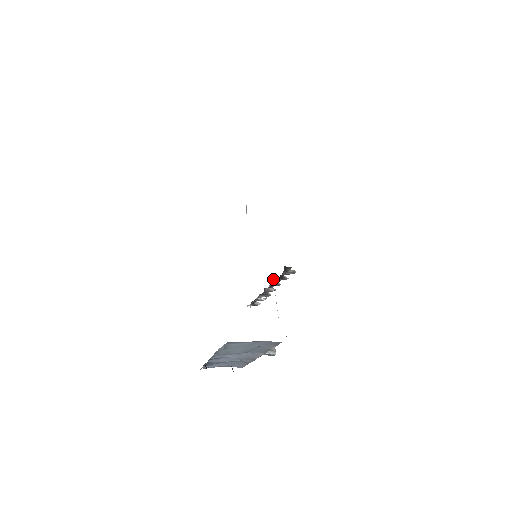
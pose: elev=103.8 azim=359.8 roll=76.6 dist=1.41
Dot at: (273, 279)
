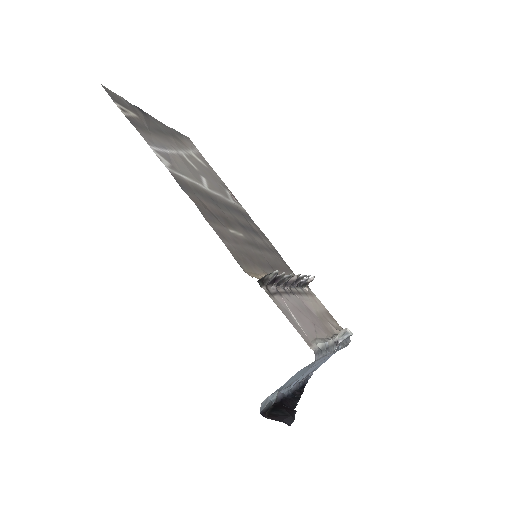
Dot at: occluded
